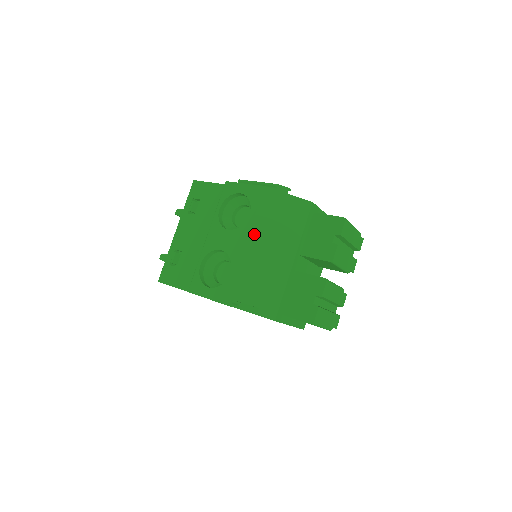
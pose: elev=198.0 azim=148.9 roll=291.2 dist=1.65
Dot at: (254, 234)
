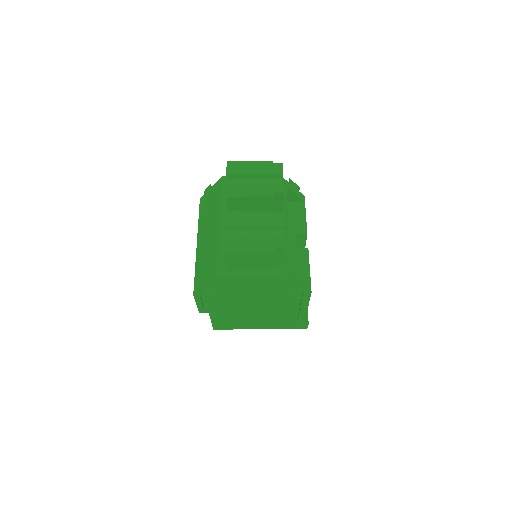
Dot at: (200, 232)
